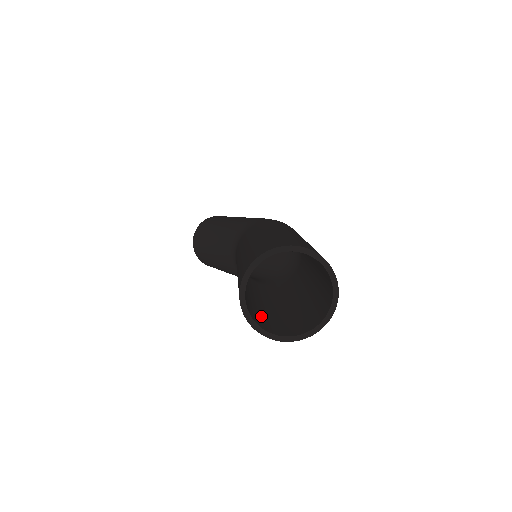
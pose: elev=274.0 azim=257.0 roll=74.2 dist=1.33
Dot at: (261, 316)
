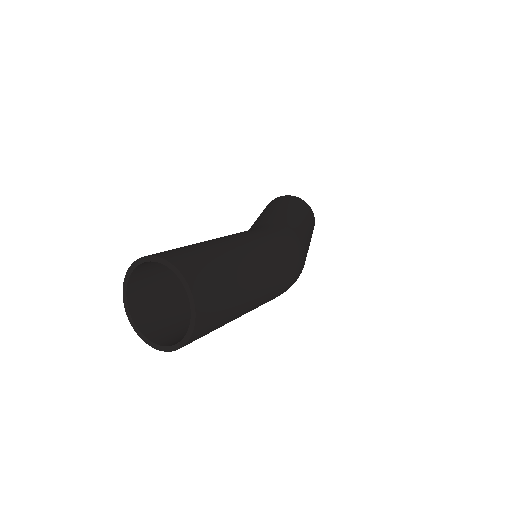
Dot at: (158, 303)
